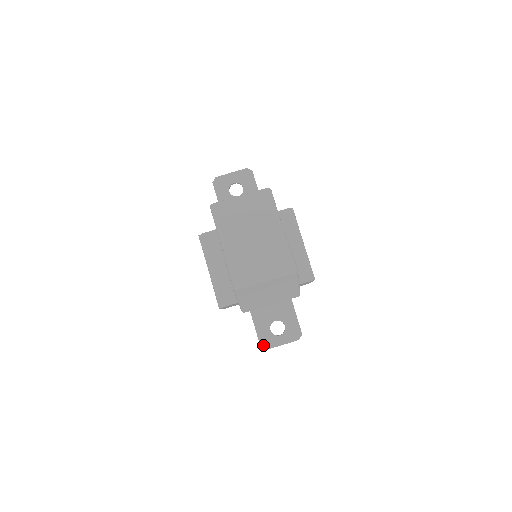
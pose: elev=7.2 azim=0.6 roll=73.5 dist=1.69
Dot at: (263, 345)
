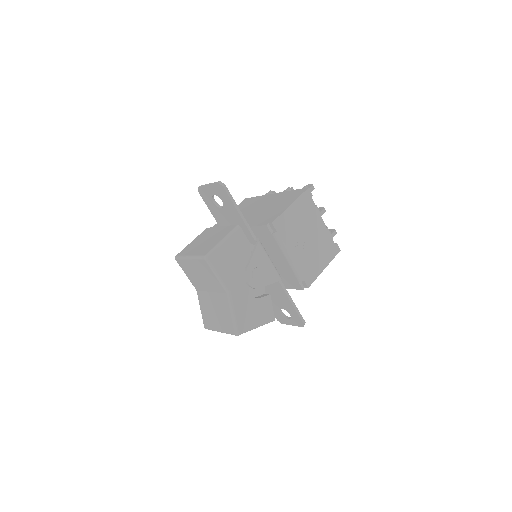
Dot at: (279, 320)
